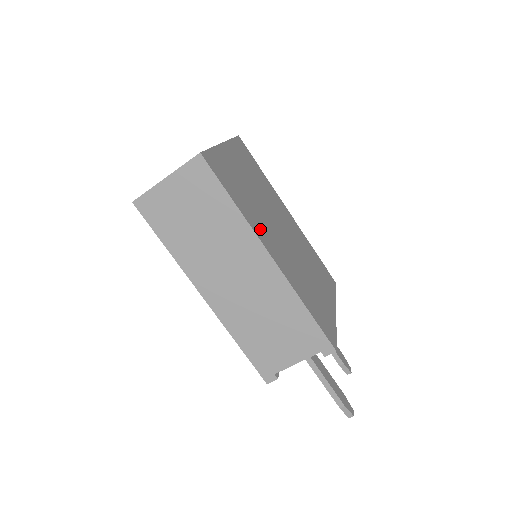
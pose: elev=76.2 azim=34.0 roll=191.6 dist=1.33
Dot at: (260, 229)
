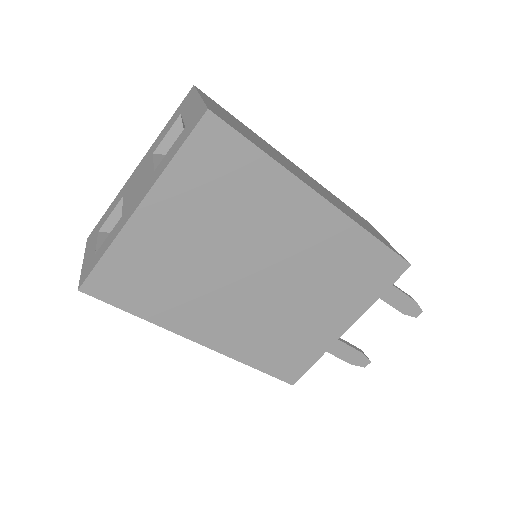
Dot at: (190, 318)
